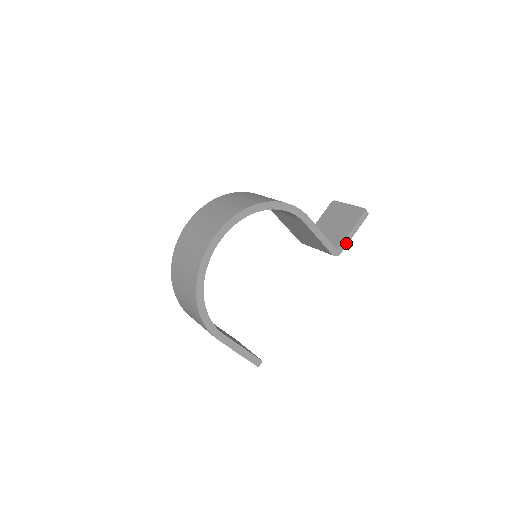
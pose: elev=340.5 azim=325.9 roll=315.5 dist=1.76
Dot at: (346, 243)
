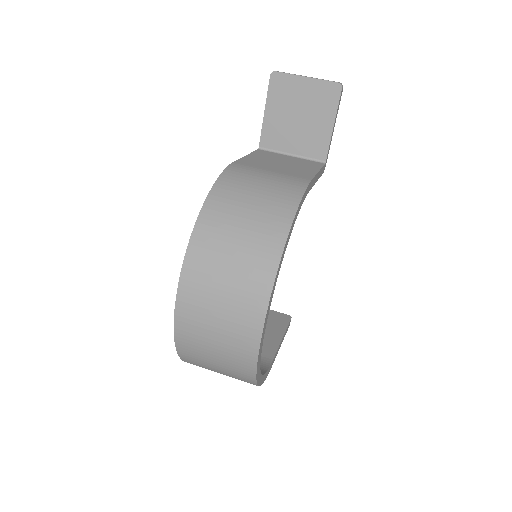
Dot at: occluded
